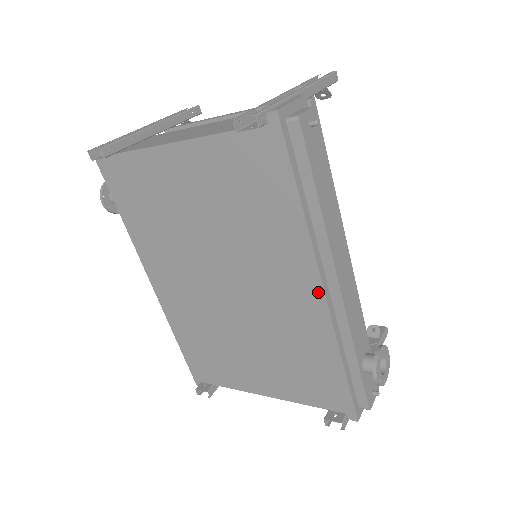
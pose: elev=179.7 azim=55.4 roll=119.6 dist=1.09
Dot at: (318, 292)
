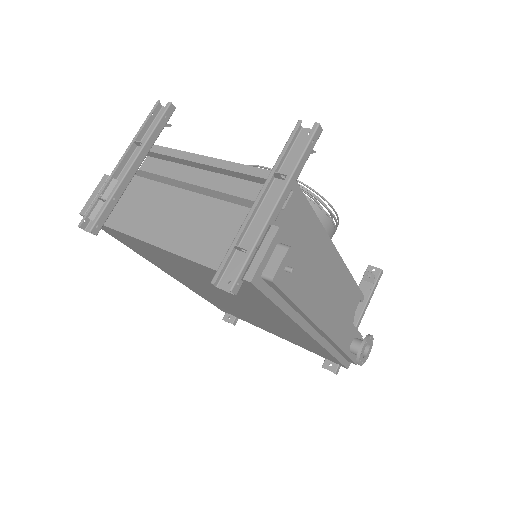
Dot at: (308, 336)
